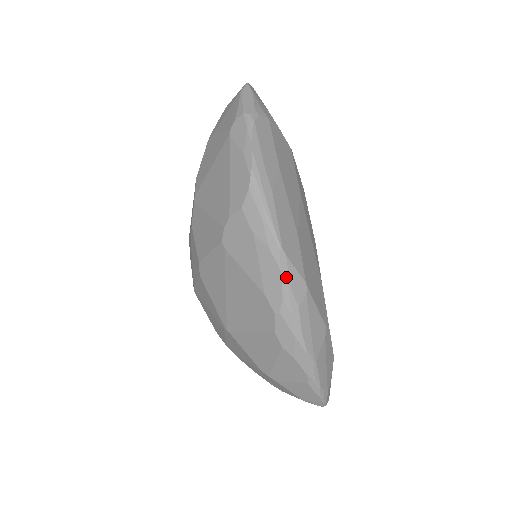
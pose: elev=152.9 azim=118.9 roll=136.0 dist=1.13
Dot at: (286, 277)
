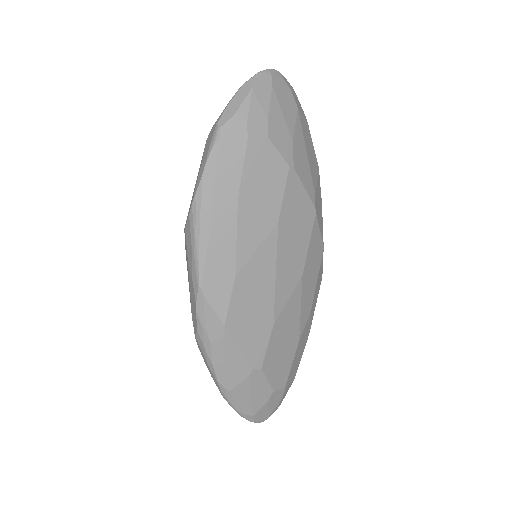
Dot at: (201, 314)
